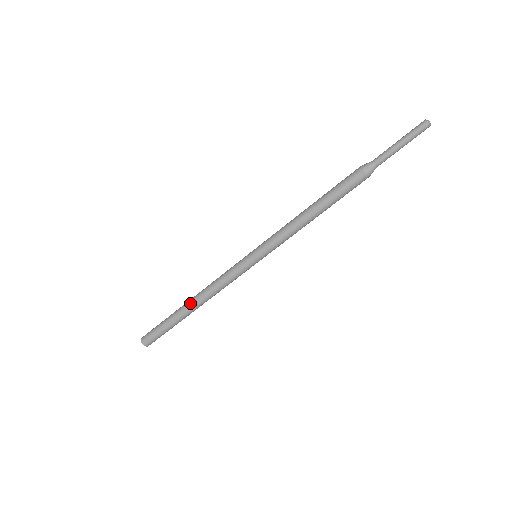
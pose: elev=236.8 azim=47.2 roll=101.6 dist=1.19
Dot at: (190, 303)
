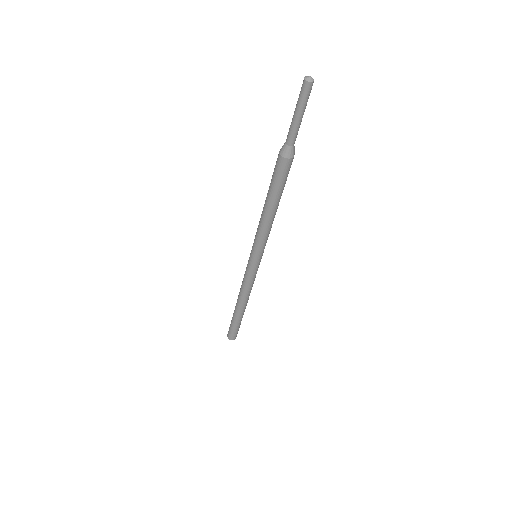
Dot at: (236, 304)
